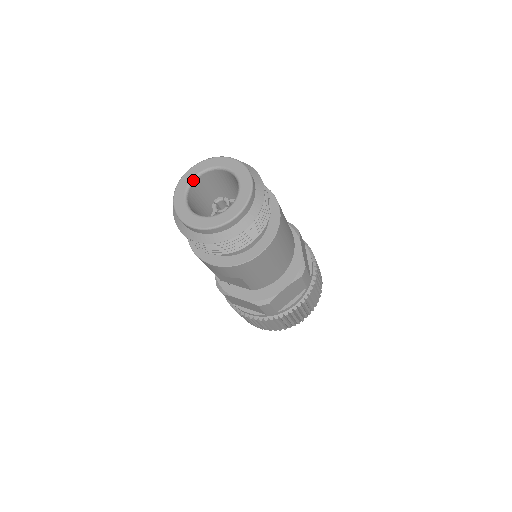
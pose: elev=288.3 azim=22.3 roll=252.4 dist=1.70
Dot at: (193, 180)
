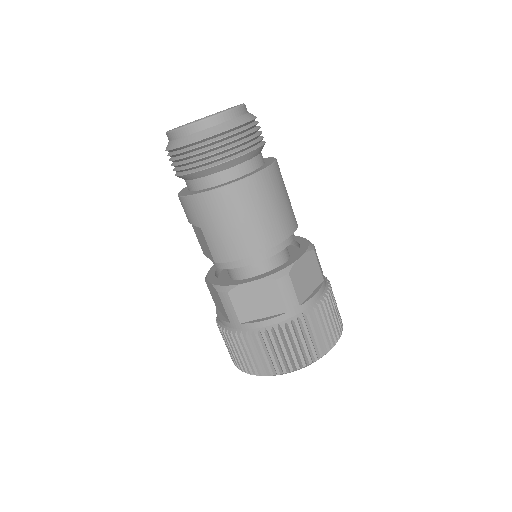
Dot at: occluded
